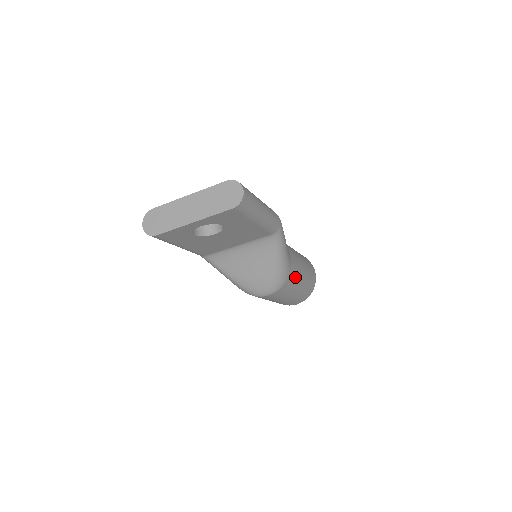
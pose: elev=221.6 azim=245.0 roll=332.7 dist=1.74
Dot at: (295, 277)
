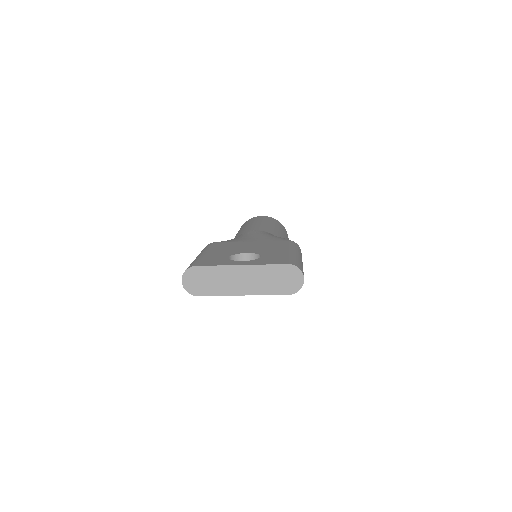
Dot at: occluded
